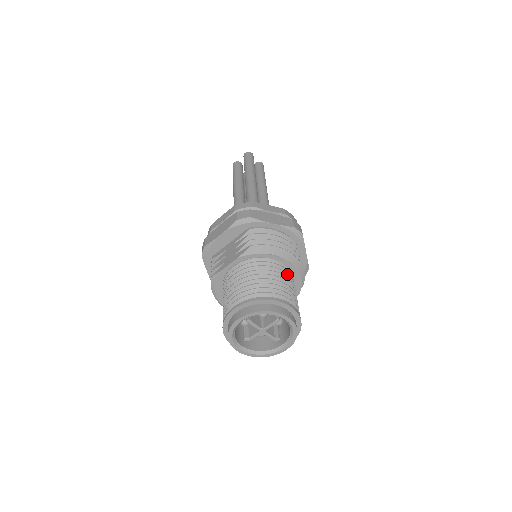
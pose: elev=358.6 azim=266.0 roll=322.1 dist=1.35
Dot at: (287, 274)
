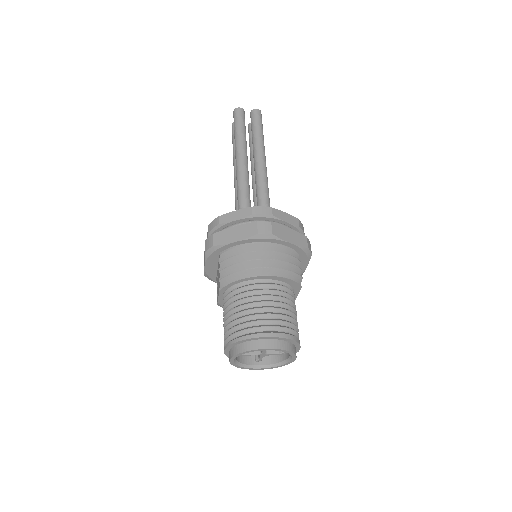
Dot at: (265, 290)
